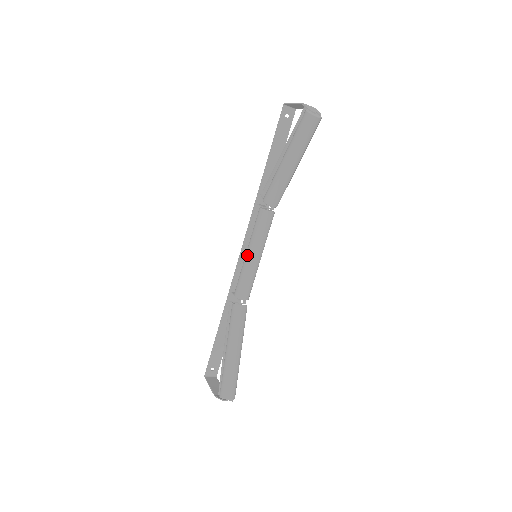
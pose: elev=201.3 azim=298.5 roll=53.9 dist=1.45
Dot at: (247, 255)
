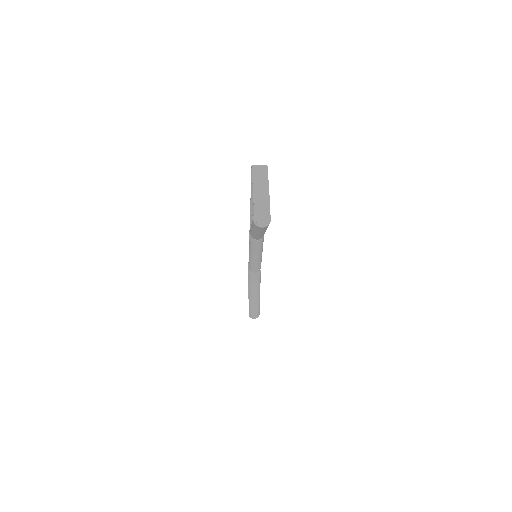
Dot at: (249, 254)
